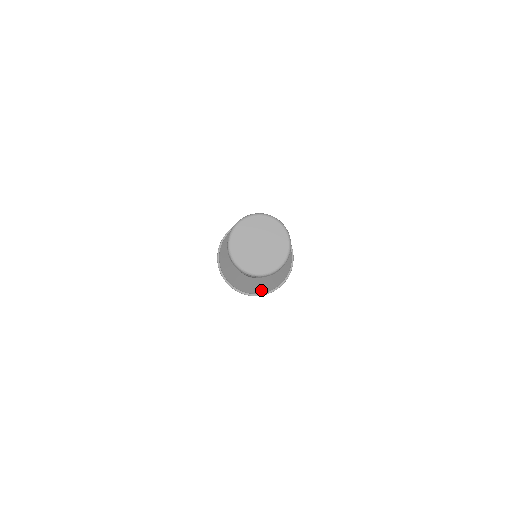
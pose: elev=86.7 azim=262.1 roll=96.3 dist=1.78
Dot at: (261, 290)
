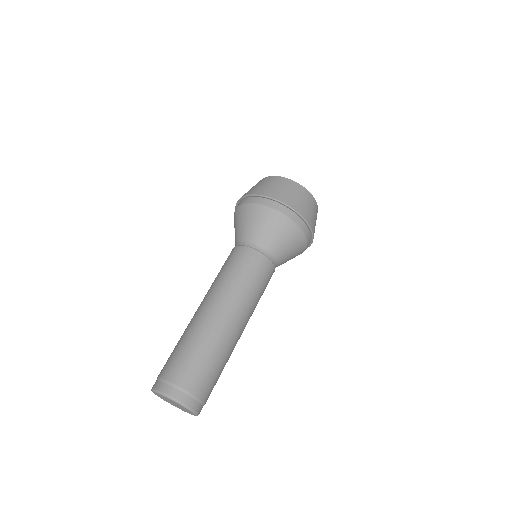
Dot at: occluded
